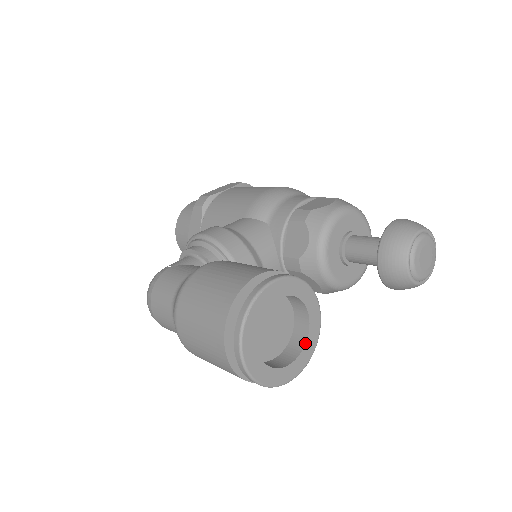
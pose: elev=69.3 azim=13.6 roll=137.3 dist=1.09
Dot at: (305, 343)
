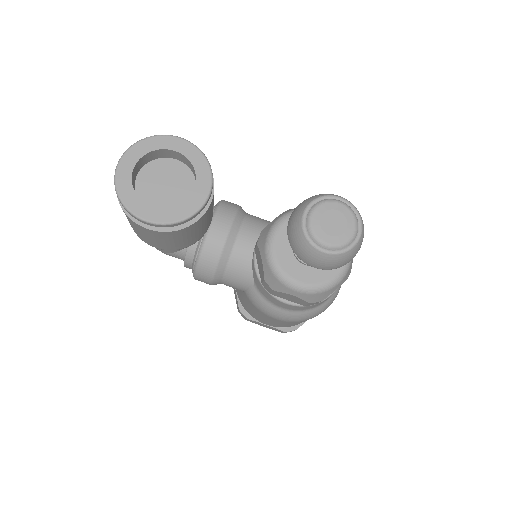
Dot at: (175, 206)
